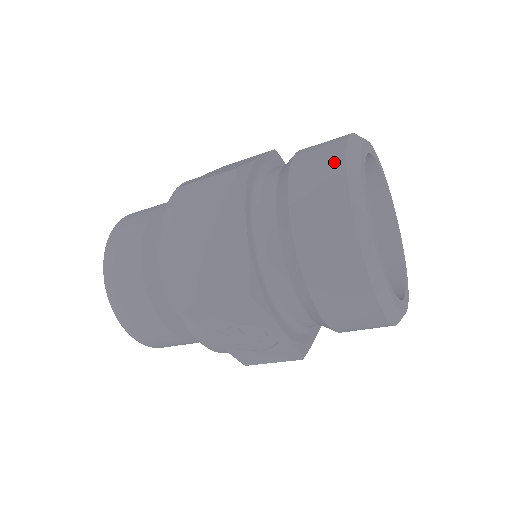
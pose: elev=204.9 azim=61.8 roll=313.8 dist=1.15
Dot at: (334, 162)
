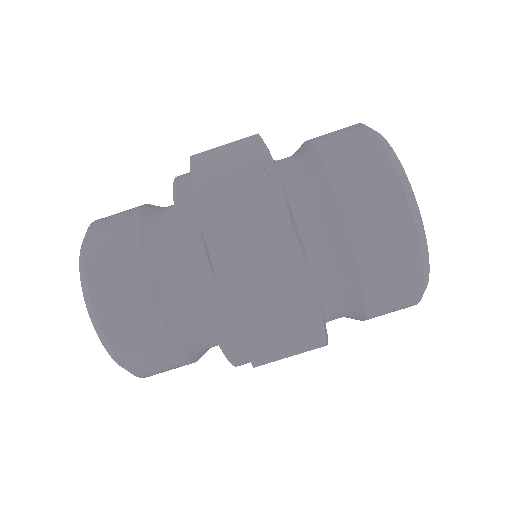
Dot at: occluded
